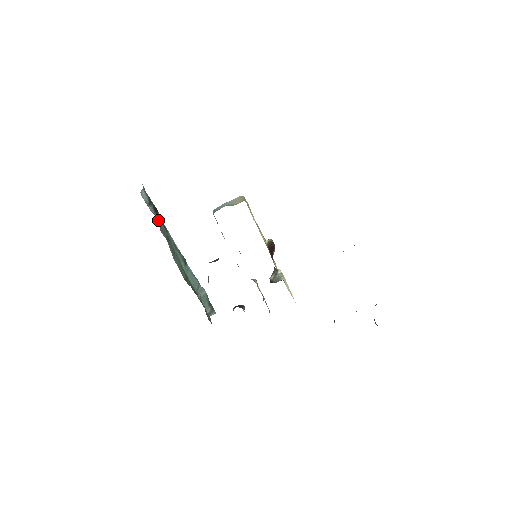
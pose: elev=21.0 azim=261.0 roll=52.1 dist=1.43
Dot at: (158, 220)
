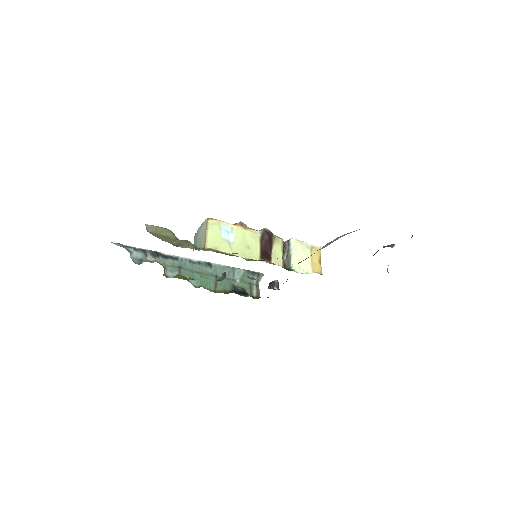
Dot at: (162, 261)
